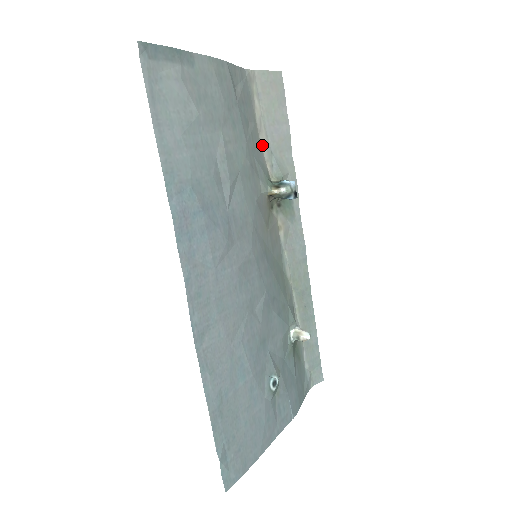
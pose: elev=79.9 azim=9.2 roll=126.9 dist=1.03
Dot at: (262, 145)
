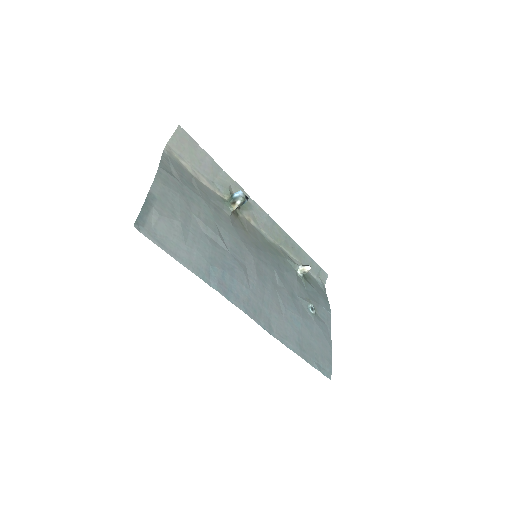
Dot at: (205, 185)
